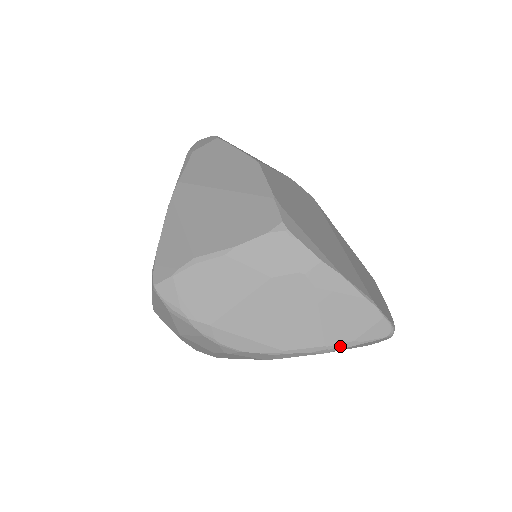
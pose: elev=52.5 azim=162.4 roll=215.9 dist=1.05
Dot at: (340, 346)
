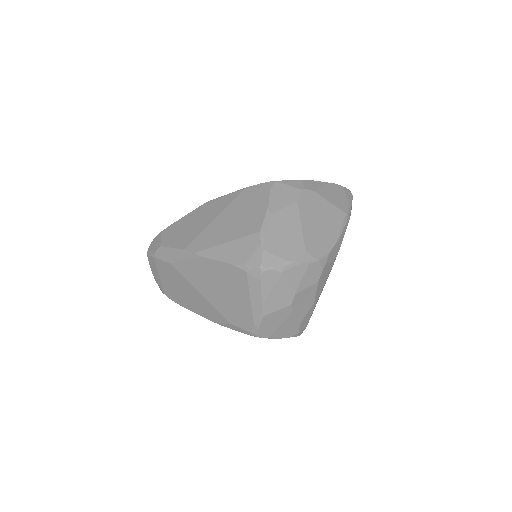
Dot at: (349, 210)
